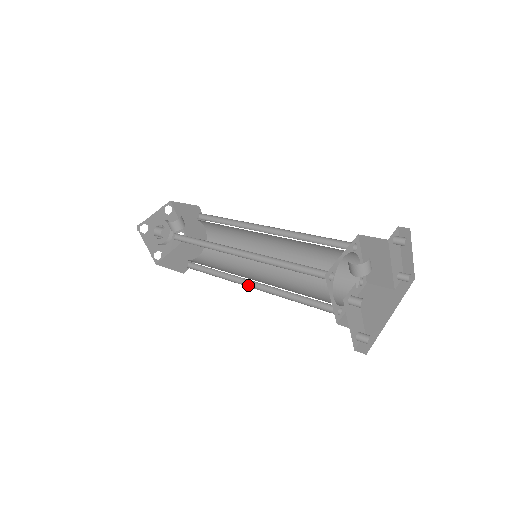
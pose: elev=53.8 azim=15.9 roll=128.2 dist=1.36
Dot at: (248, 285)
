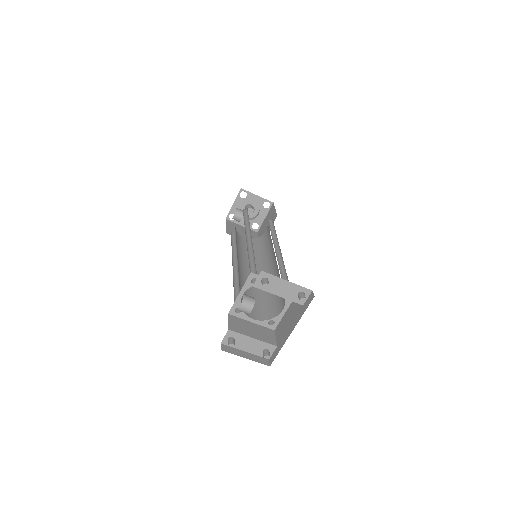
Dot at: occluded
